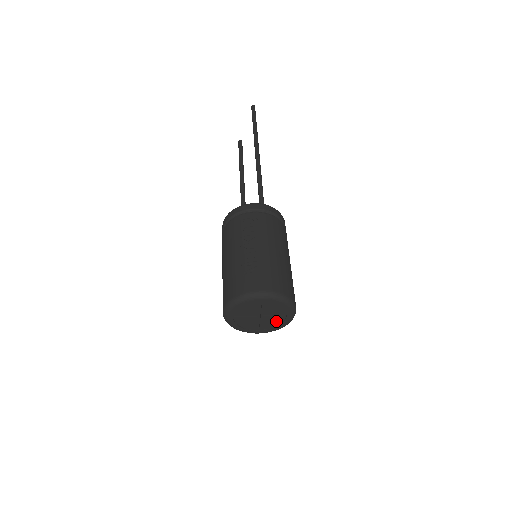
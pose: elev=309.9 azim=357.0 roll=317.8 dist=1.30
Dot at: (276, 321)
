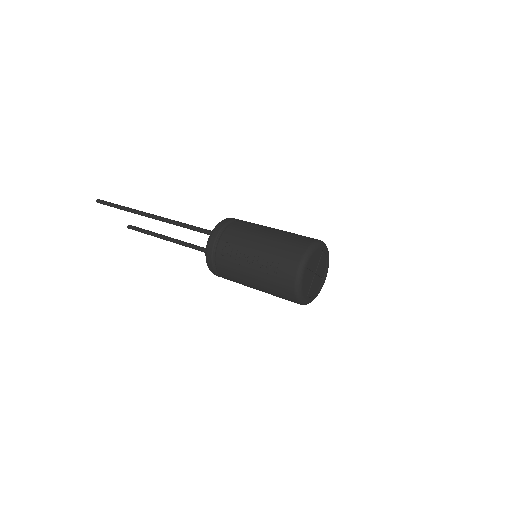
Dot at: (323, 261)
